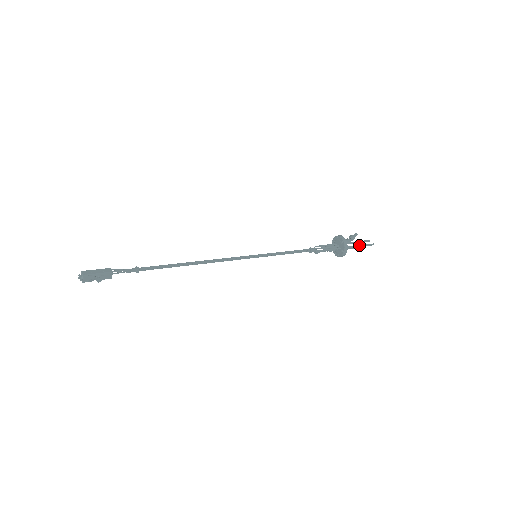
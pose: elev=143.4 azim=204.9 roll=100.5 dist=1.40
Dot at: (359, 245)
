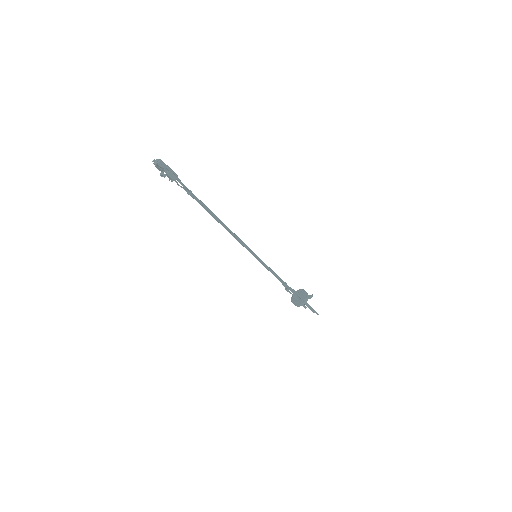
Dot at: occluded
